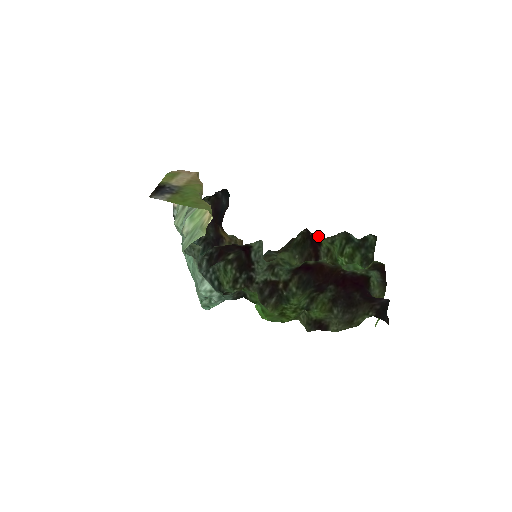
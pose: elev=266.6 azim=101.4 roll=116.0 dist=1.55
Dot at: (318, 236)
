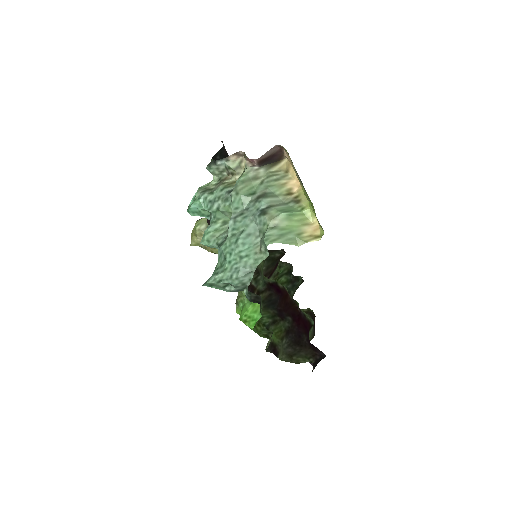
Dot at: occluded
